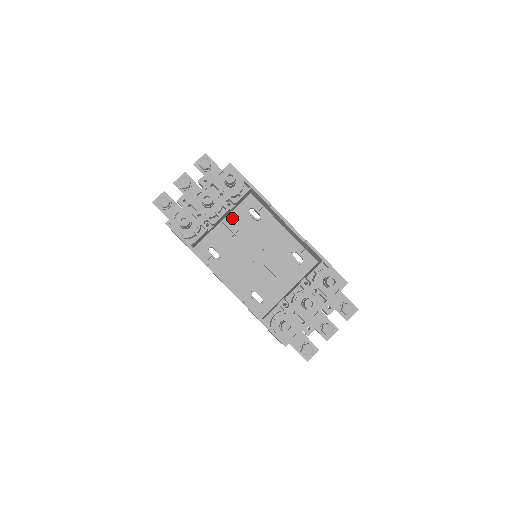
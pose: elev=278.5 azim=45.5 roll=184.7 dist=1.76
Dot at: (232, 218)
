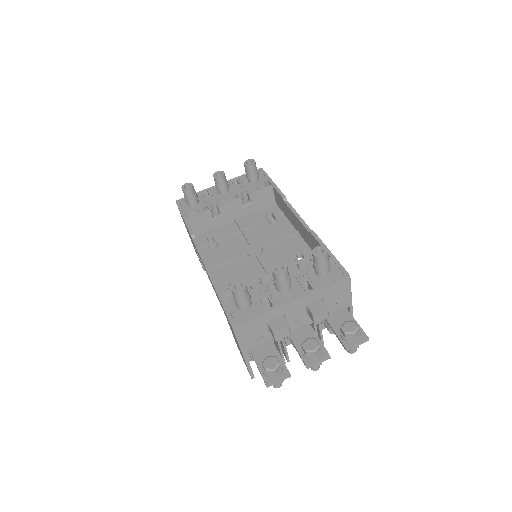
Dot at: (247, 219)
